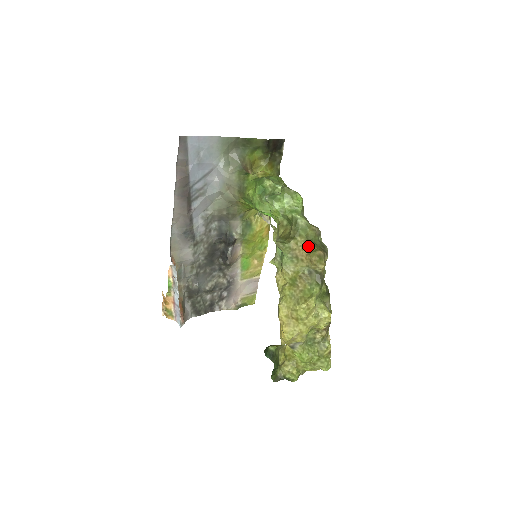
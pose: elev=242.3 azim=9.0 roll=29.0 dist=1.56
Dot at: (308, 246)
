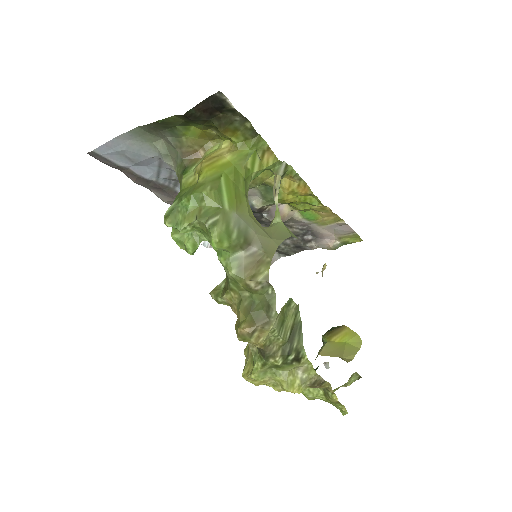
Dot at: (238, 311)
